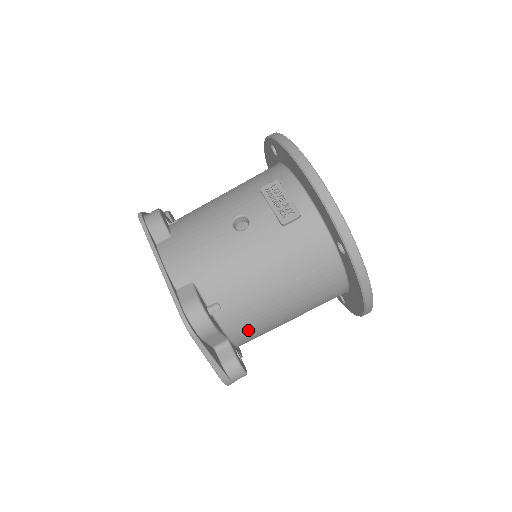
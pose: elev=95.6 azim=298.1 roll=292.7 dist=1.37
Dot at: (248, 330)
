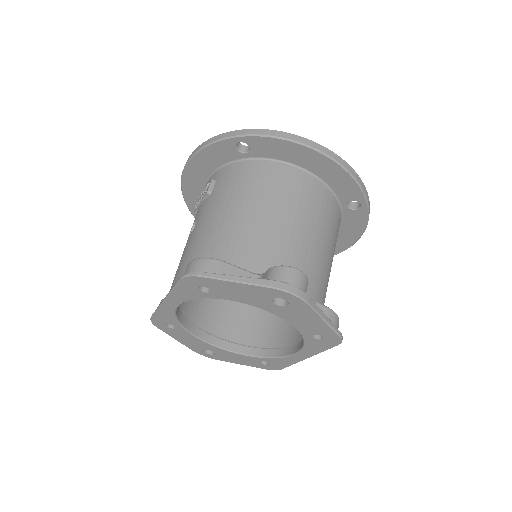
Dot at: (268, 257)
